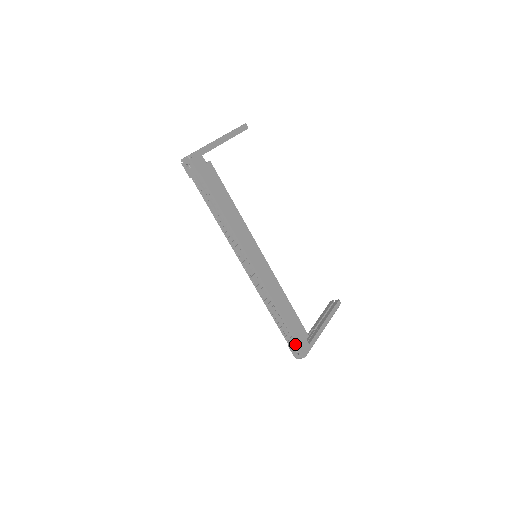
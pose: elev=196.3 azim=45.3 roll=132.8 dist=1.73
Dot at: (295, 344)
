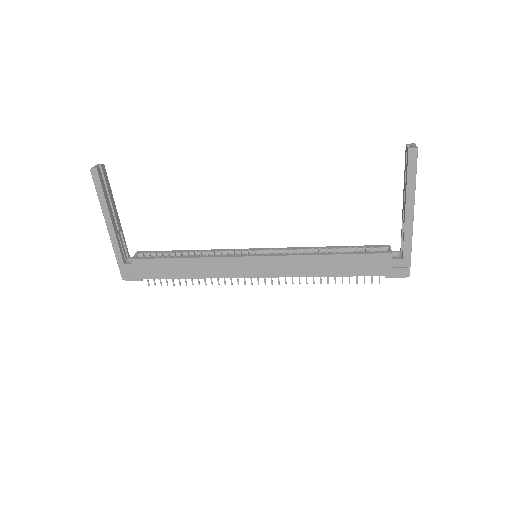
Dot at: (384, 275)
